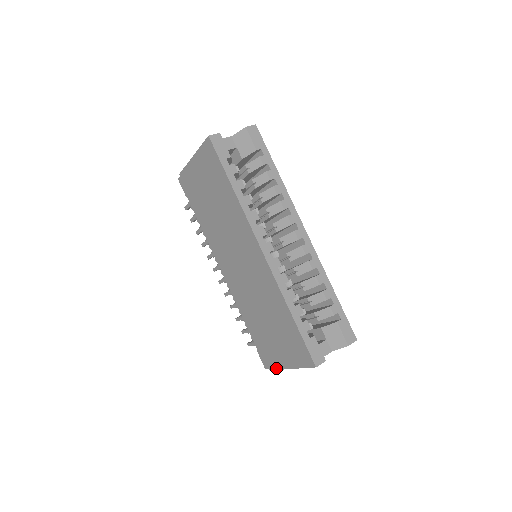
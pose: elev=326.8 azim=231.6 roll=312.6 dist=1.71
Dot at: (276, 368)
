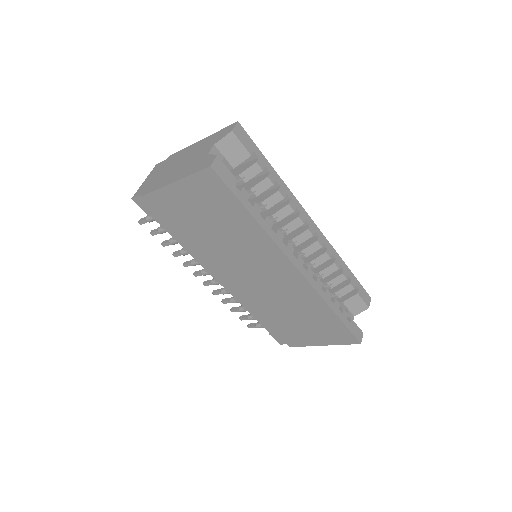
Dot at: (301, 346)
